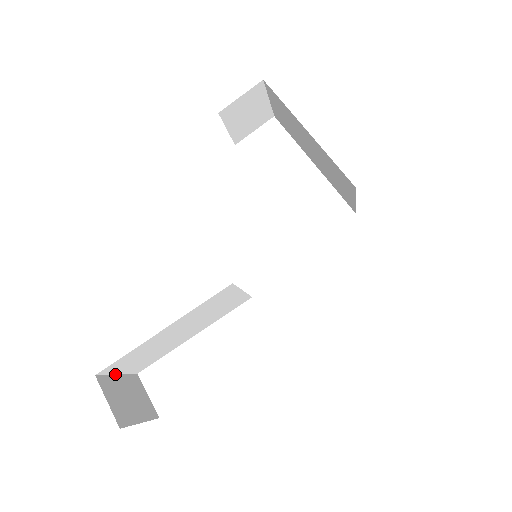
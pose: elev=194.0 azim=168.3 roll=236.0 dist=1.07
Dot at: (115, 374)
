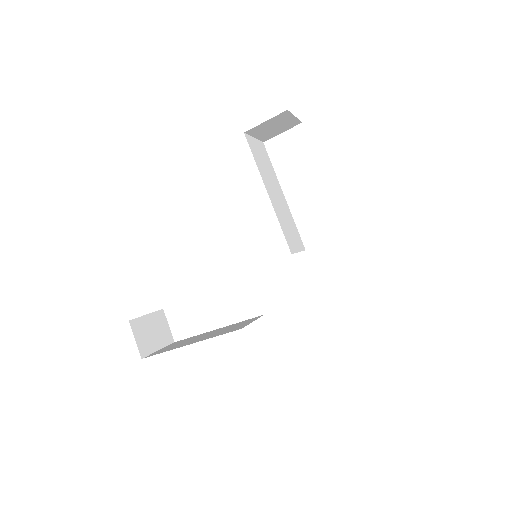
Dot at: (145, 315)
